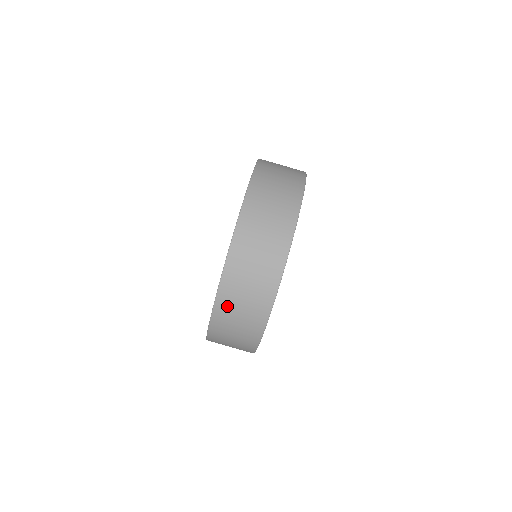
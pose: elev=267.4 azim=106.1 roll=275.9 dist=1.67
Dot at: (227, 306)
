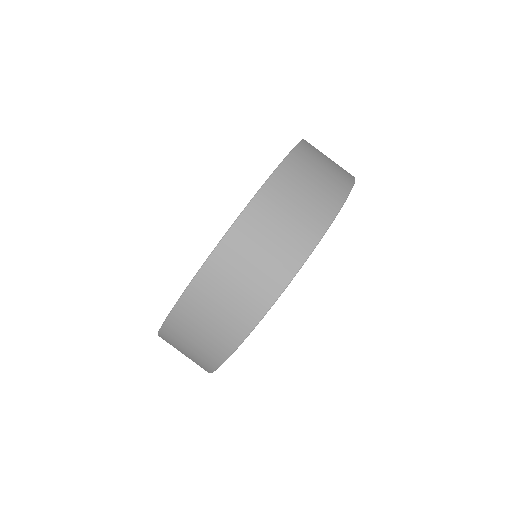
Dot at: (266, 211)
